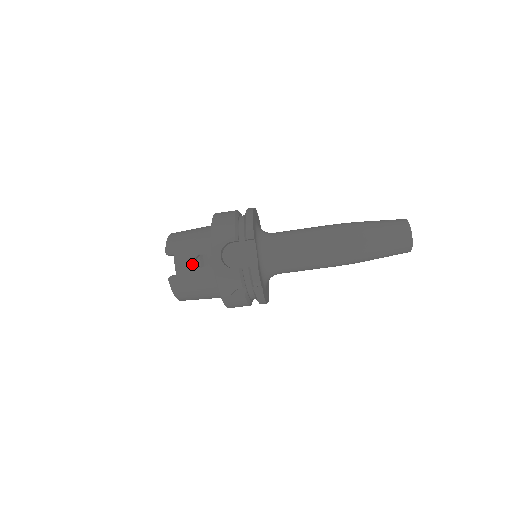
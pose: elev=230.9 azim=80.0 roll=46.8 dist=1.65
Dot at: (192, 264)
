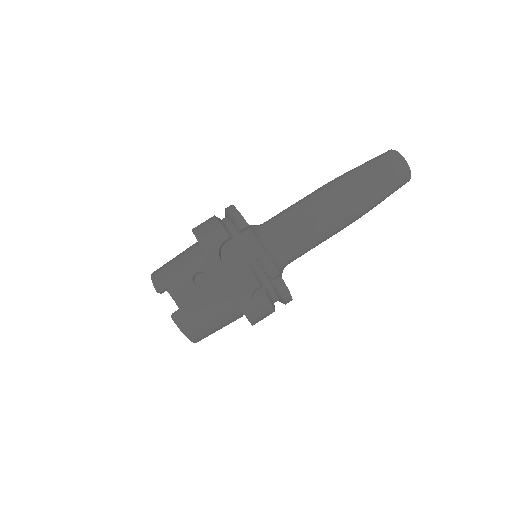
Dot at: (192, 287)
